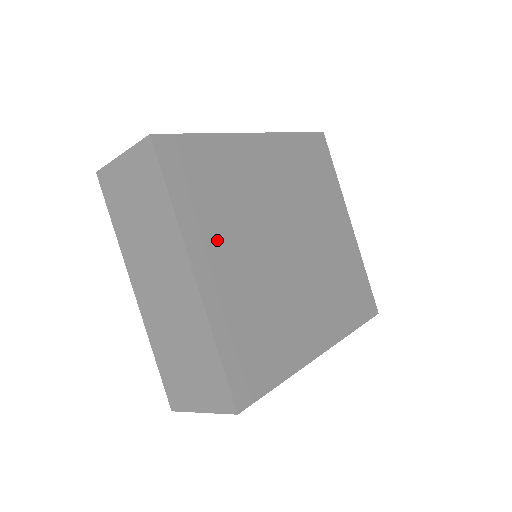
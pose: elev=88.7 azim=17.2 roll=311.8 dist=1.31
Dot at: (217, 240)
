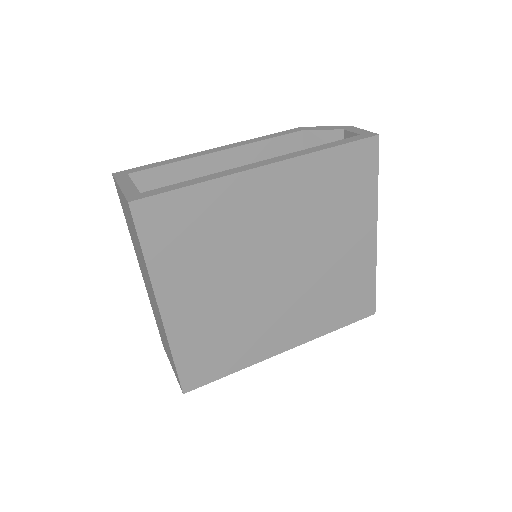
Dot at: (189, 281)
